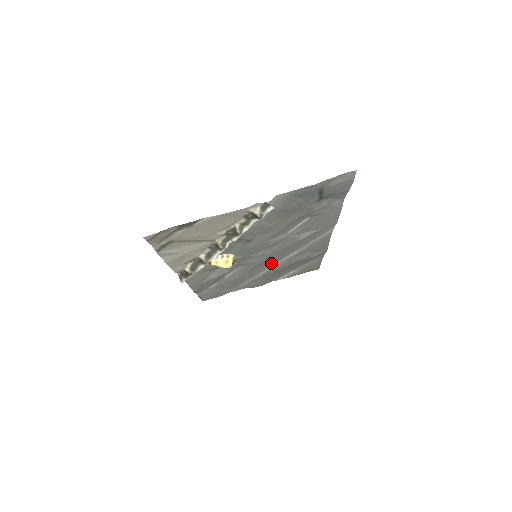
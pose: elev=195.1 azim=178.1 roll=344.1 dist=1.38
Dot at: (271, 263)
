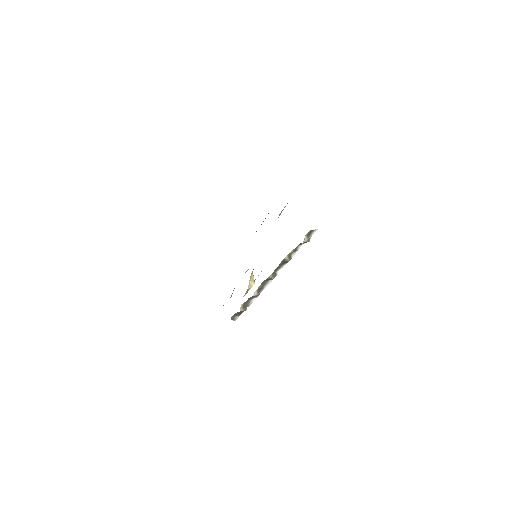
Dot at: occluded
